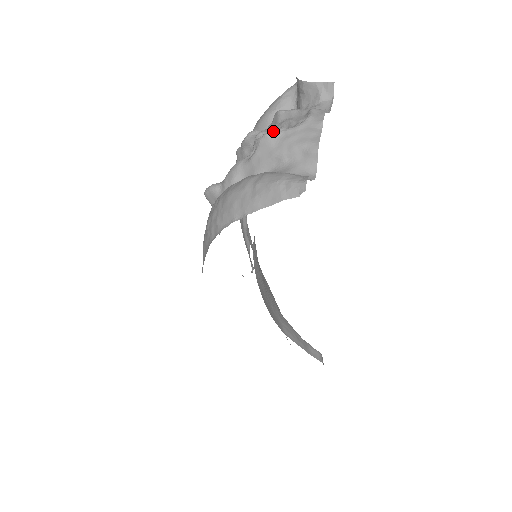
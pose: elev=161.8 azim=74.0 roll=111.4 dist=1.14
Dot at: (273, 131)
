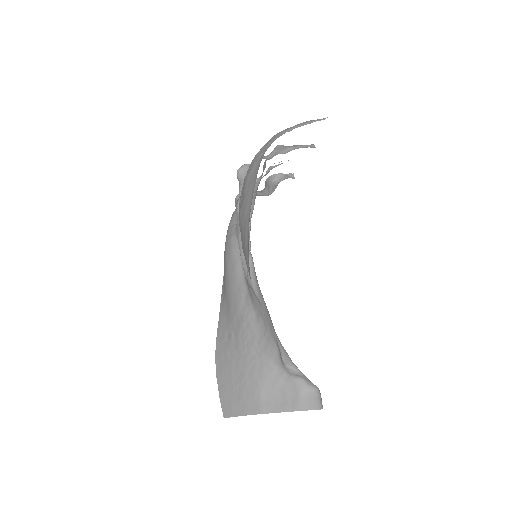
Dot at: occluded
